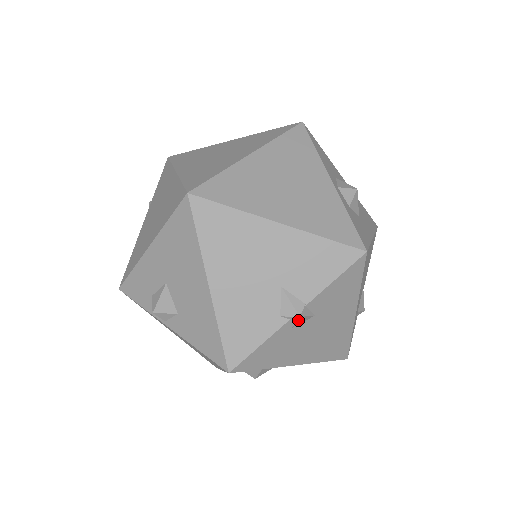
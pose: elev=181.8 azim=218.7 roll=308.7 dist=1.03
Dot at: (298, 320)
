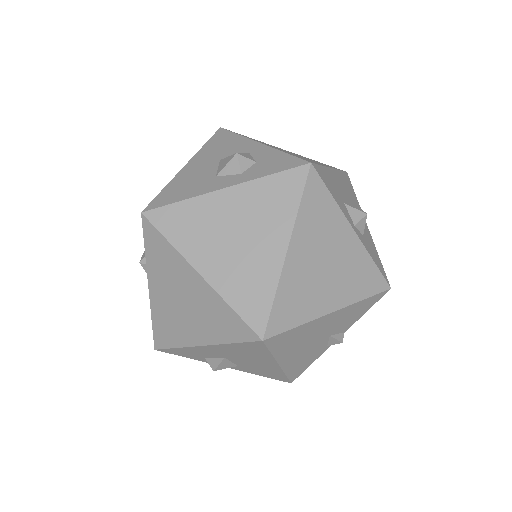
Dot at: occluded
